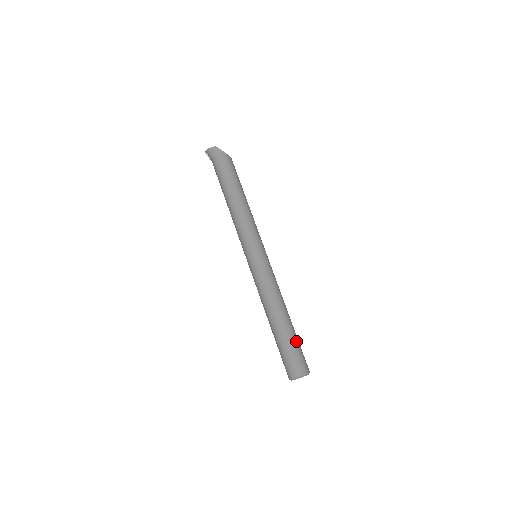
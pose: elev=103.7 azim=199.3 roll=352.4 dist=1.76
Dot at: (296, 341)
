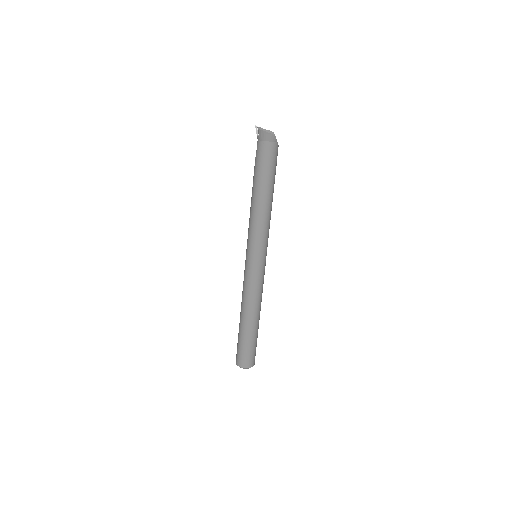
Dot at: occluded
